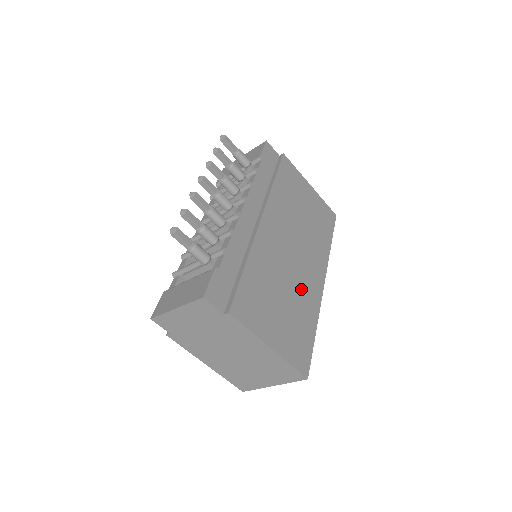
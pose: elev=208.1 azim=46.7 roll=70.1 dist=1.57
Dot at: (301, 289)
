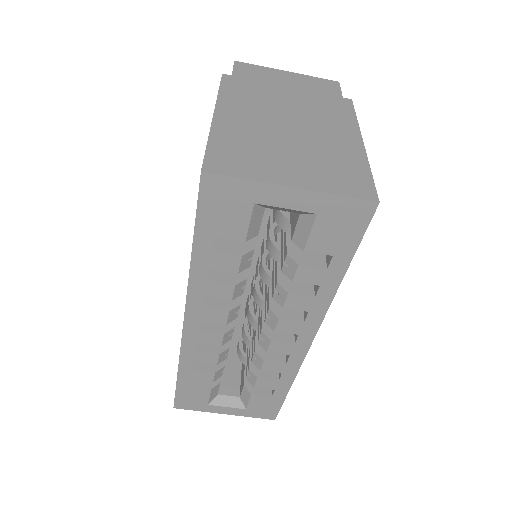
Dot at: occluded
